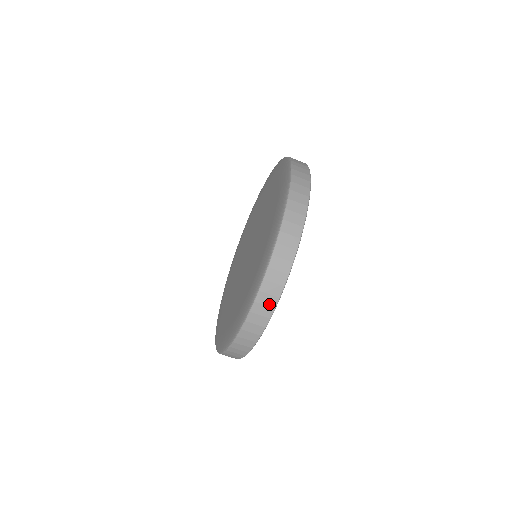
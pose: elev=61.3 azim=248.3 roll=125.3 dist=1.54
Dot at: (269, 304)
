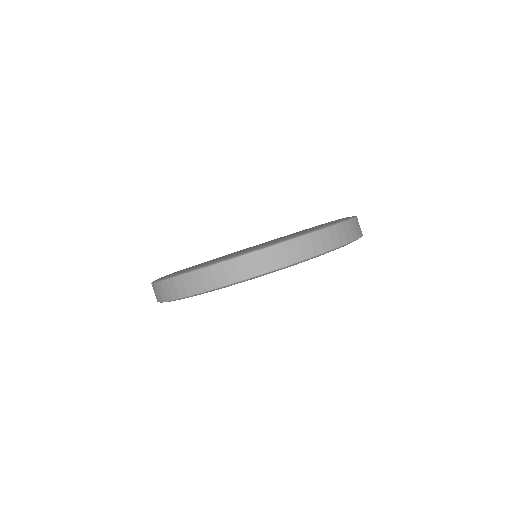
Dot at: (254, 268)
